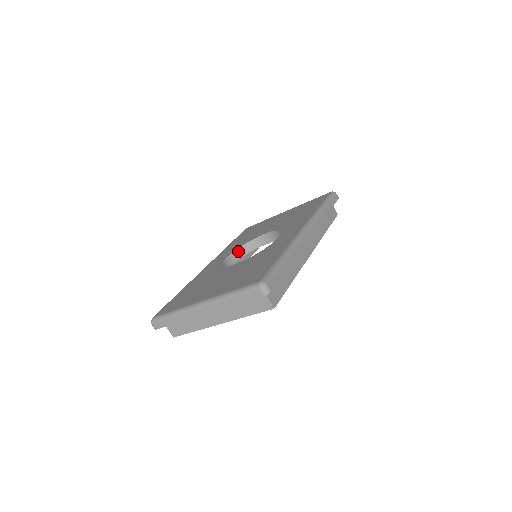
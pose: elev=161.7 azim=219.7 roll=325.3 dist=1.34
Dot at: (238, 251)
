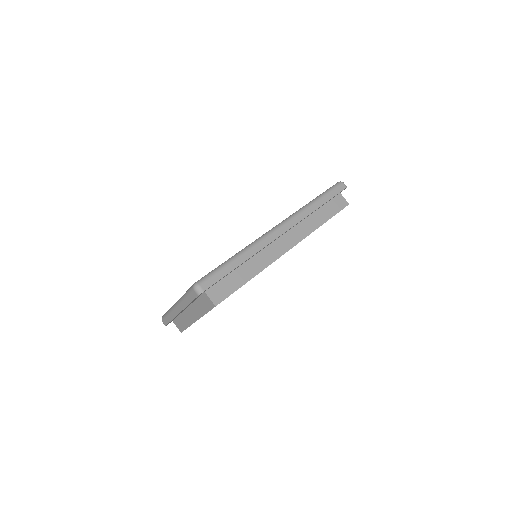
Dot at: occluded
